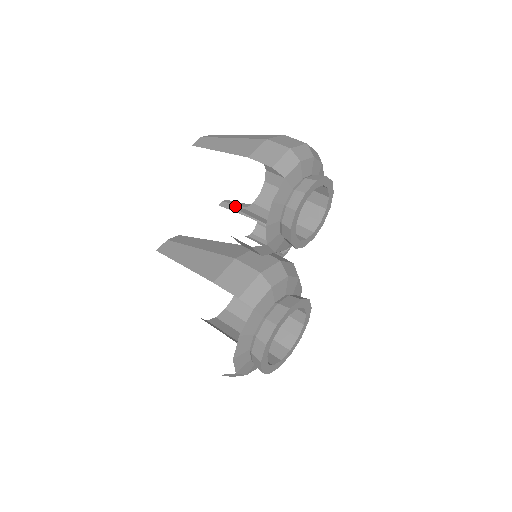
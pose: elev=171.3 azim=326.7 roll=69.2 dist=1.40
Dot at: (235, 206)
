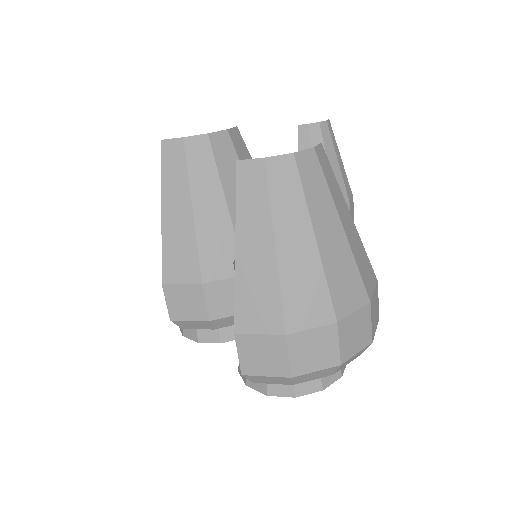
Dot at: occluded
